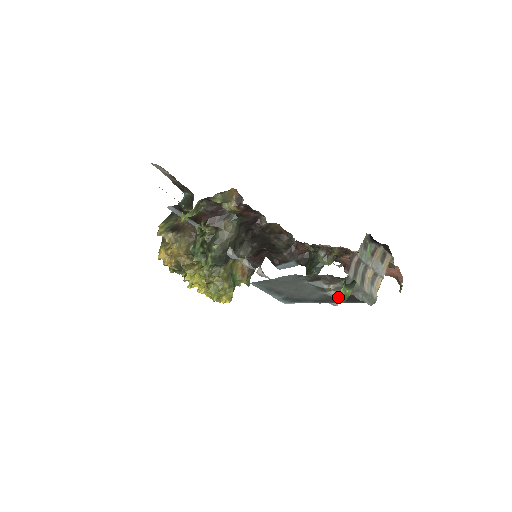
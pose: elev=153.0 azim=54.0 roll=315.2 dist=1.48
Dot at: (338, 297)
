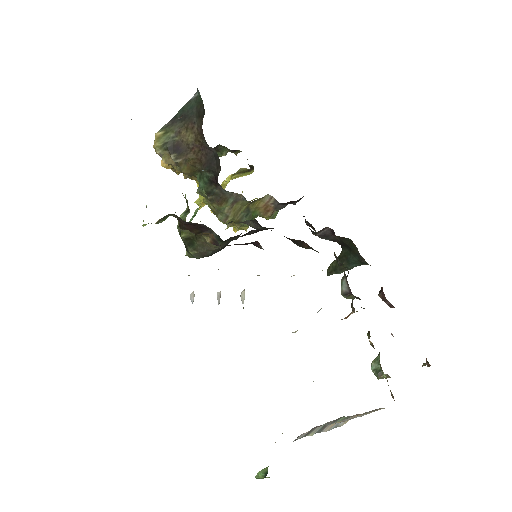
Dot at: occluded
